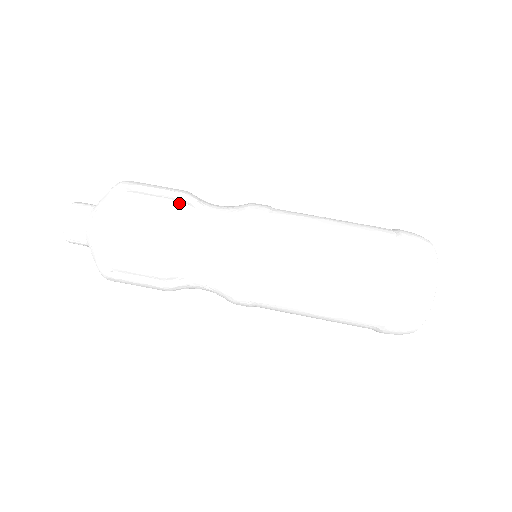
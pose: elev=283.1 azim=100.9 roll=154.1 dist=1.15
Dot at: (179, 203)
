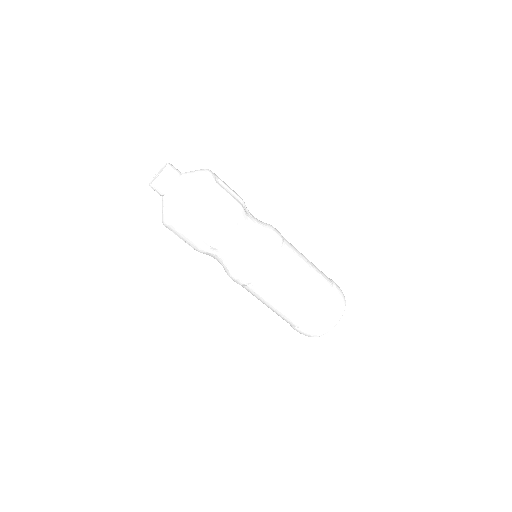
Dot at: (233, 224)
